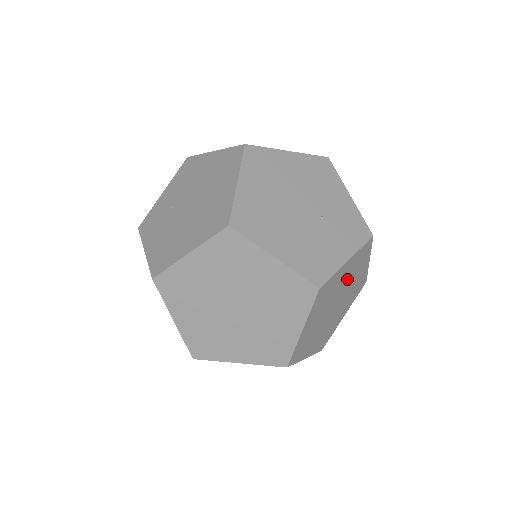
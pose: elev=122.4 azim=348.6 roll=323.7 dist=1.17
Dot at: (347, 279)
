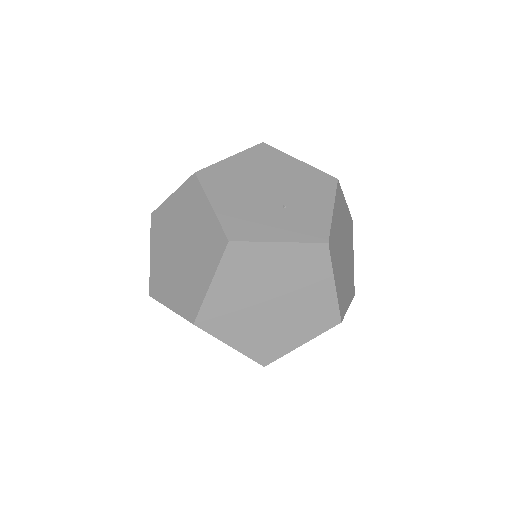
Dot at: (288, 276)
